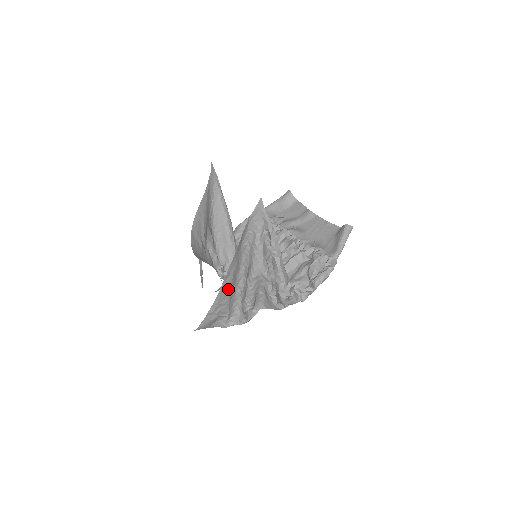
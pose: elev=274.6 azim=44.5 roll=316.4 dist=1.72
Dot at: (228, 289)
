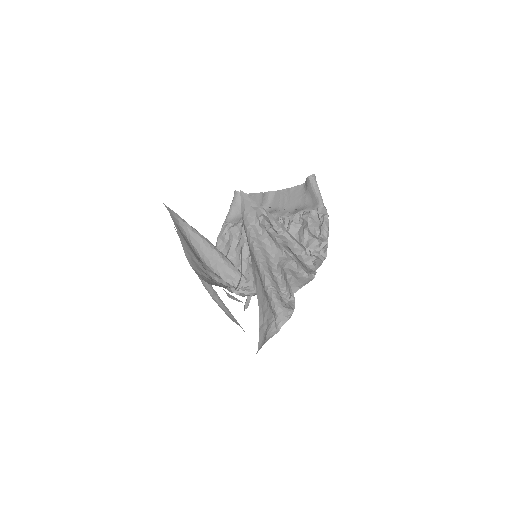
Dot at: (262, 292)
